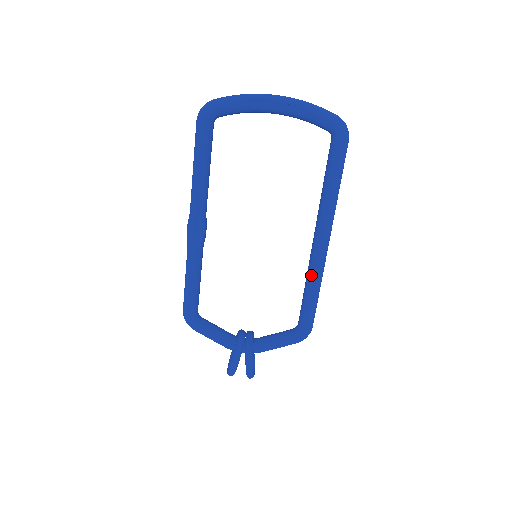
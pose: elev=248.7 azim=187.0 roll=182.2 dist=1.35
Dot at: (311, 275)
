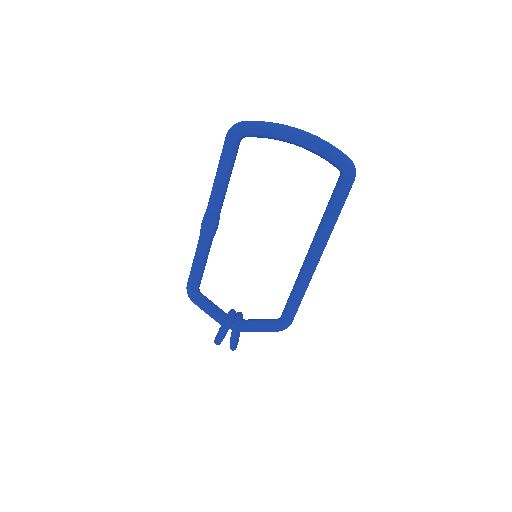
Dot at: (299, 282)
